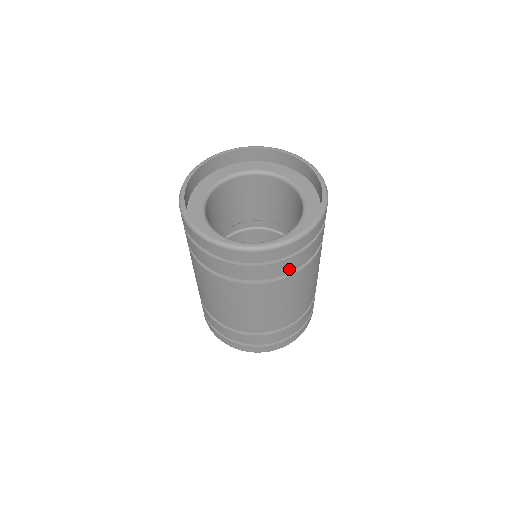
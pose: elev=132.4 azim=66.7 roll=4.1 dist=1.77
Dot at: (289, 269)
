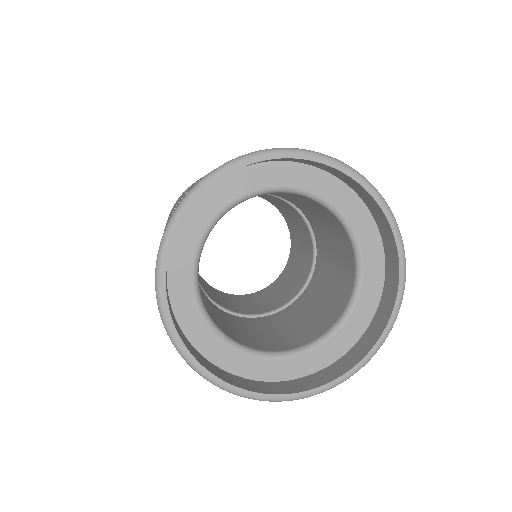
Dot at: occluded
